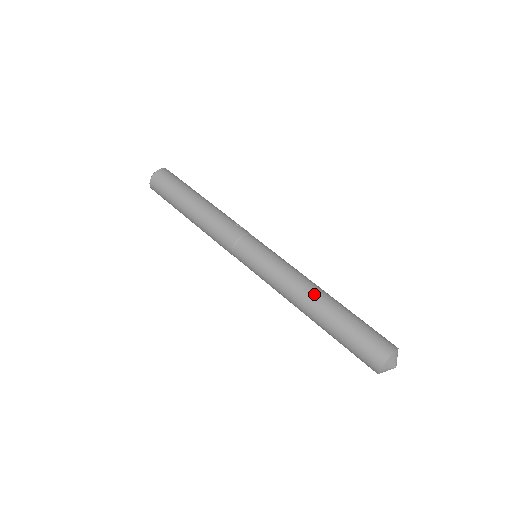
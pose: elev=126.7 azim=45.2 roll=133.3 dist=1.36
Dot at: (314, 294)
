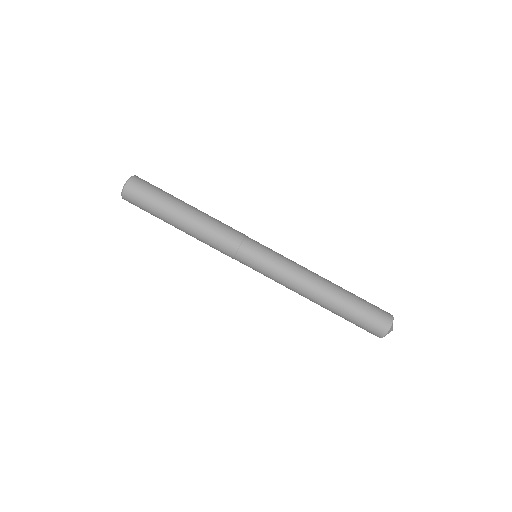
Dot at: (323, 282)
